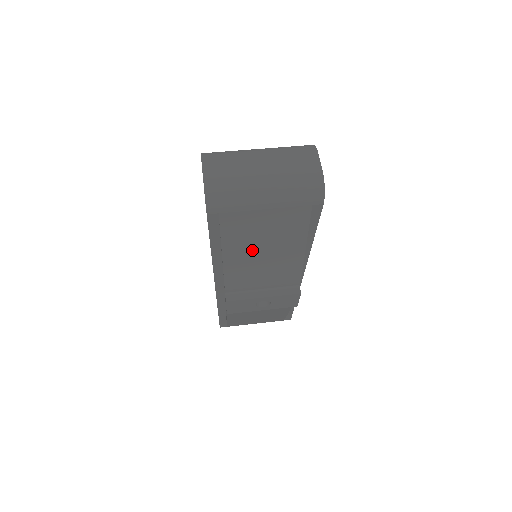
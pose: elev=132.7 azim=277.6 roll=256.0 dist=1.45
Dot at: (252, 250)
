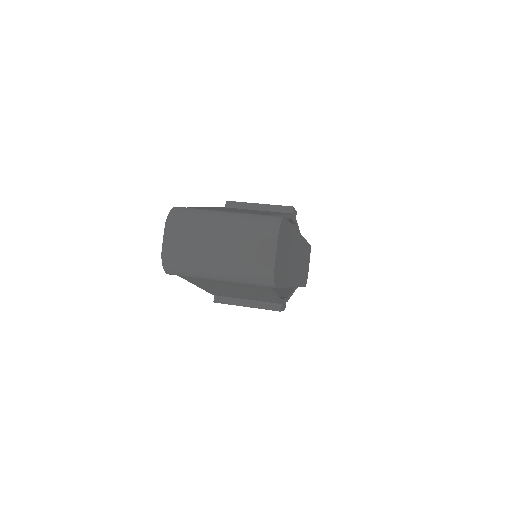
Dot at: (223, 289)
